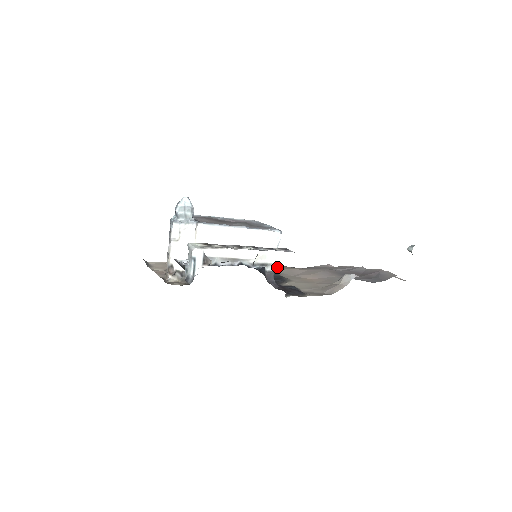
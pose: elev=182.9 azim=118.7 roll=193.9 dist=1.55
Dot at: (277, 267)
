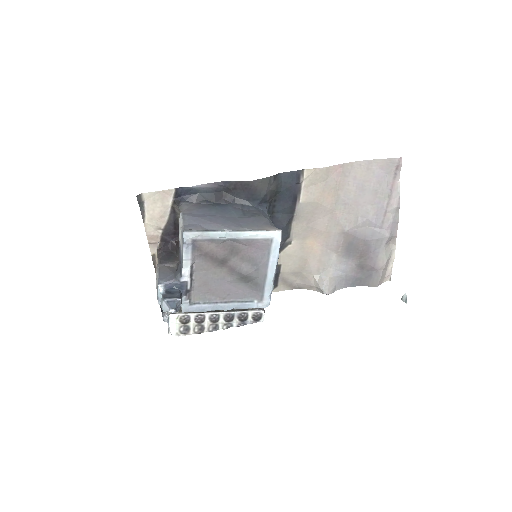
Dot at: (313, 181)
